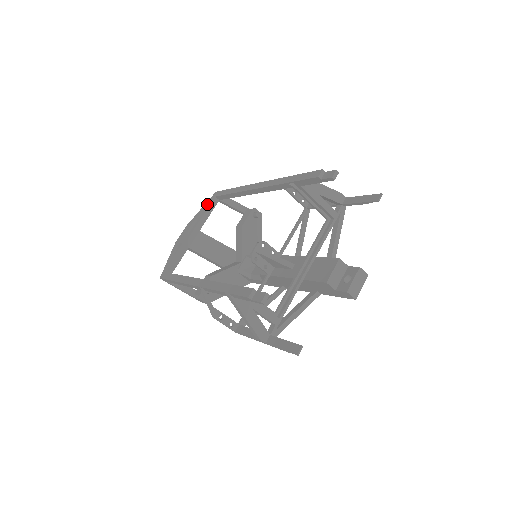
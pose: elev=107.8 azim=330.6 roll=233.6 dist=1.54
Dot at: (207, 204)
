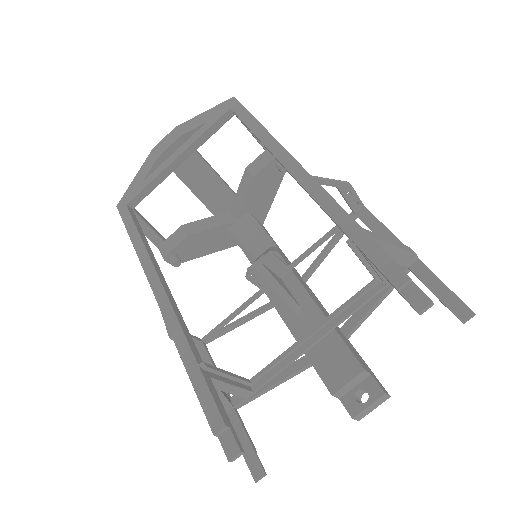
Dot at: (214, 113)
